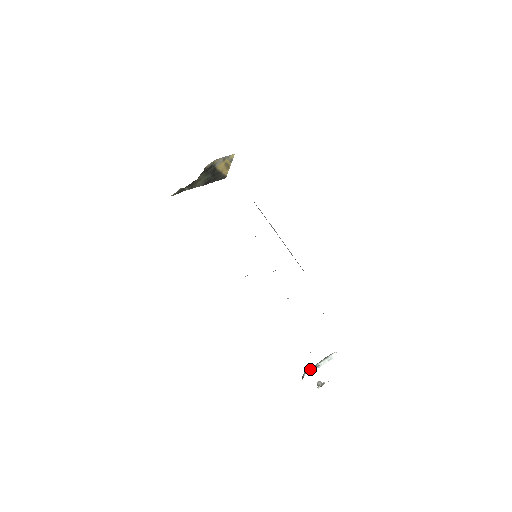
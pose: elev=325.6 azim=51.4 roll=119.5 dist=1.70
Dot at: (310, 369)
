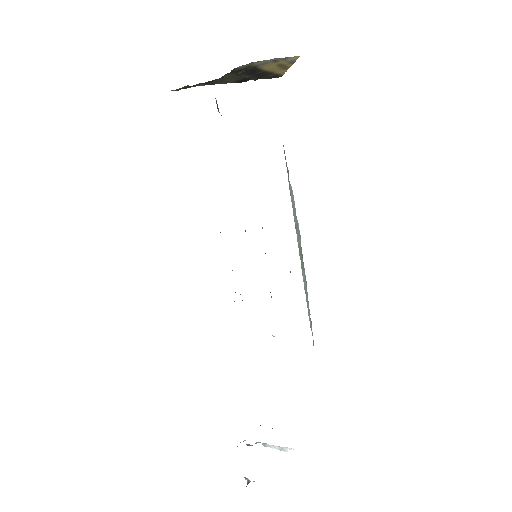
Dot at: (252, 445)
